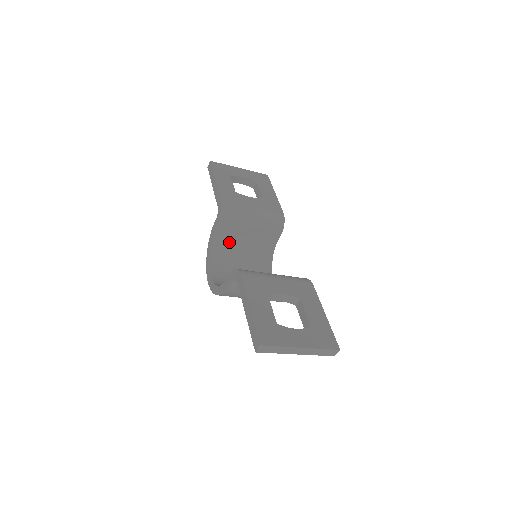
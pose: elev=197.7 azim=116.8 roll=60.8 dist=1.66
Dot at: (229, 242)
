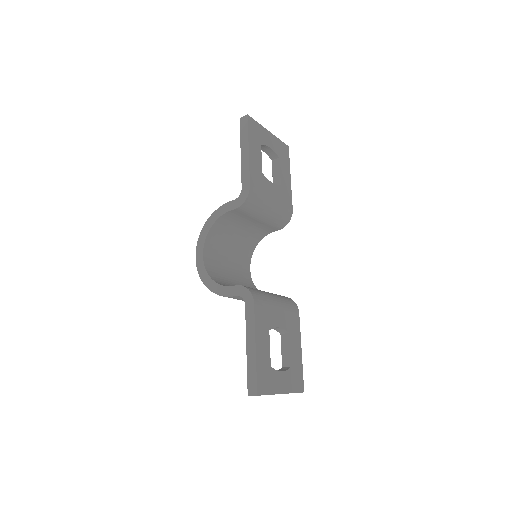
Dot at: (232, 223)
